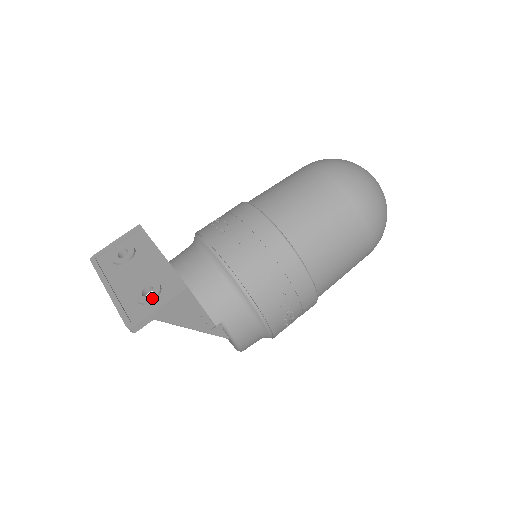
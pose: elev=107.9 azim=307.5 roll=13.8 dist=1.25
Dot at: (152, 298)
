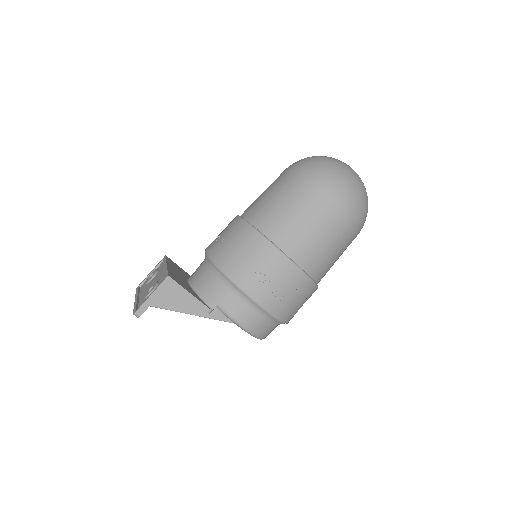
Dot at: (150, 291)
